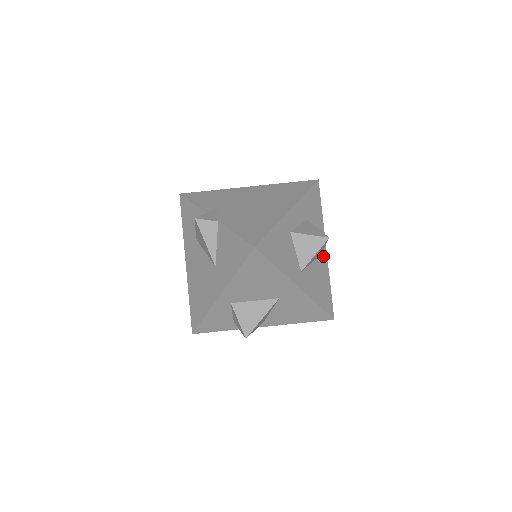
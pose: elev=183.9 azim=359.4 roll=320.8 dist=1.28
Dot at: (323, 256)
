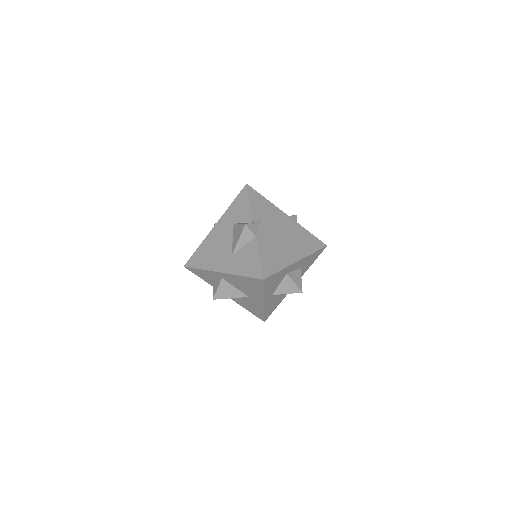
Dot at: occluded
